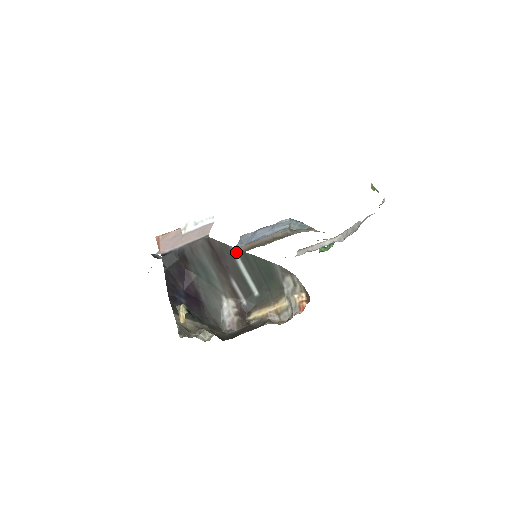
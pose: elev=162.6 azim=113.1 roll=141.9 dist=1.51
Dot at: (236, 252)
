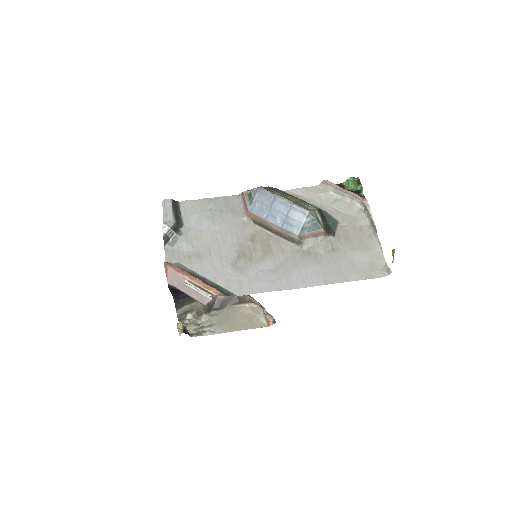
Dot at: occluded
